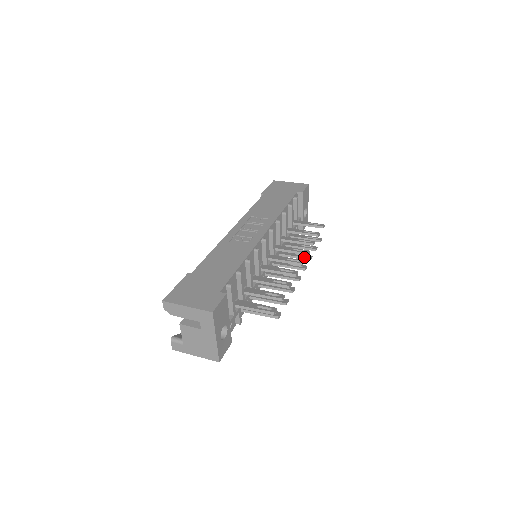
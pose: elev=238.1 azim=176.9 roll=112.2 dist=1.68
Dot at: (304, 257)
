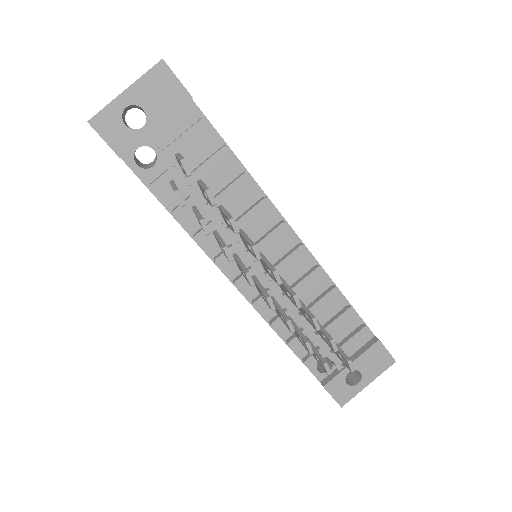
Dot at: occluded
